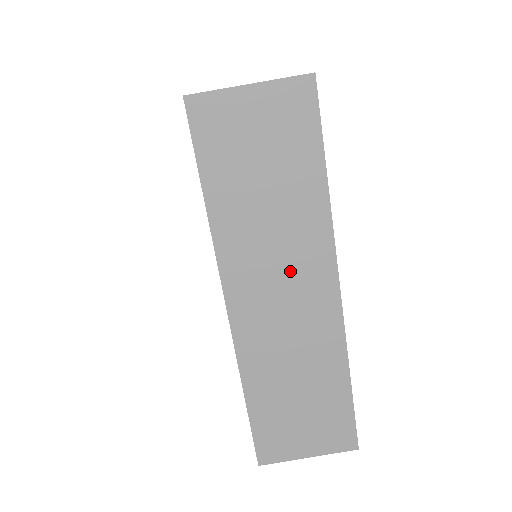
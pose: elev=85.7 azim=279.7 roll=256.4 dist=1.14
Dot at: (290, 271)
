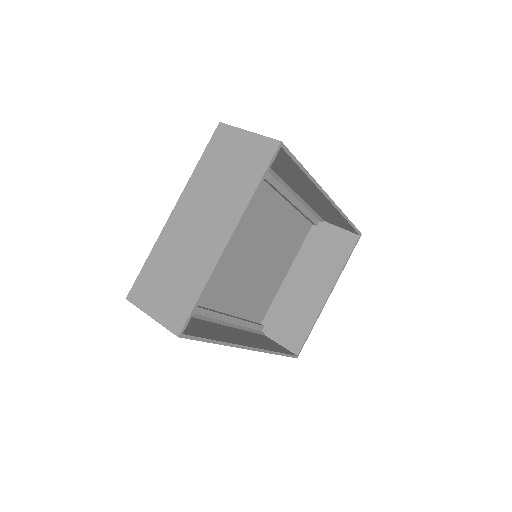
Dot at: occluded
